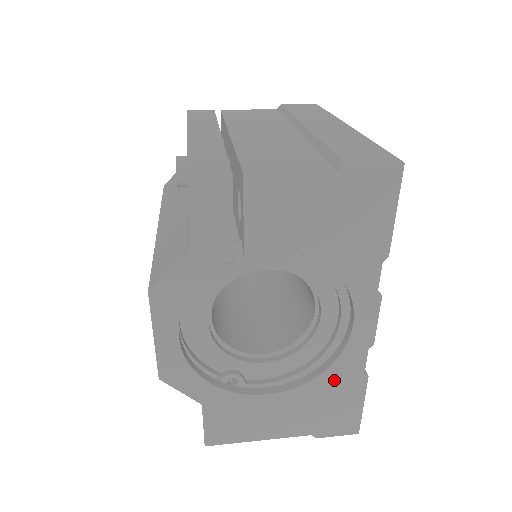
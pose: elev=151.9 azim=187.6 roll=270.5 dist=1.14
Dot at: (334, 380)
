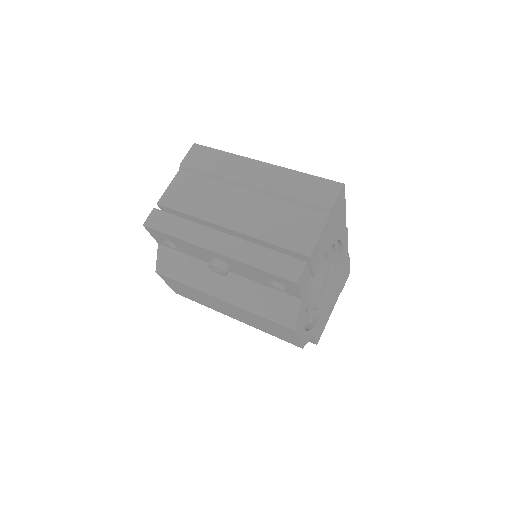
Dot at: (342, 269)
